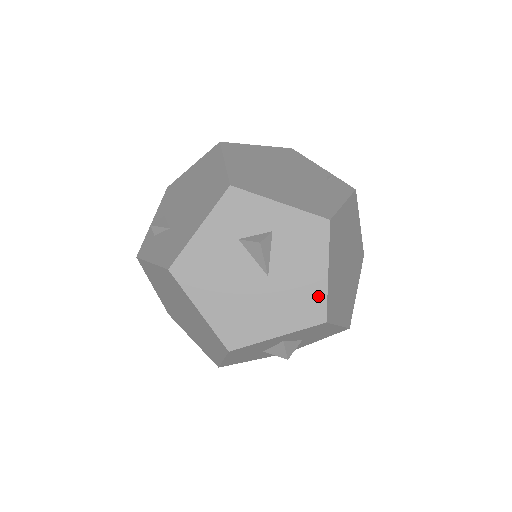
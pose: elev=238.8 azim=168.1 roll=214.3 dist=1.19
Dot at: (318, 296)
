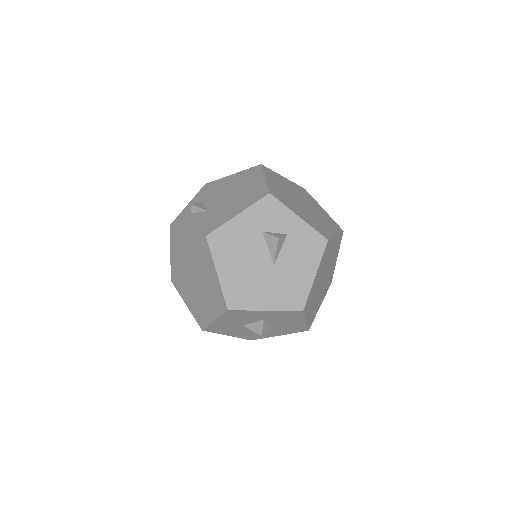
Dot at: (303, 290)
